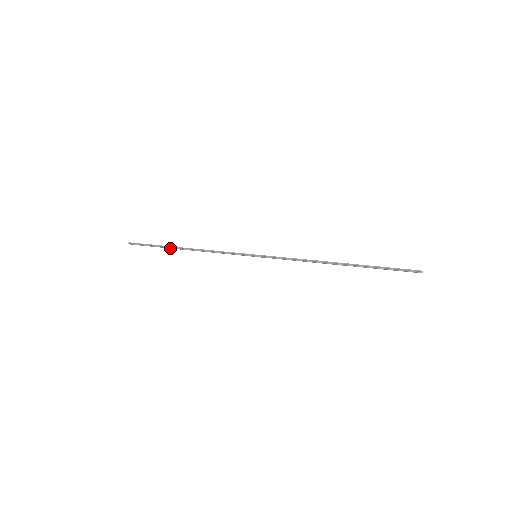
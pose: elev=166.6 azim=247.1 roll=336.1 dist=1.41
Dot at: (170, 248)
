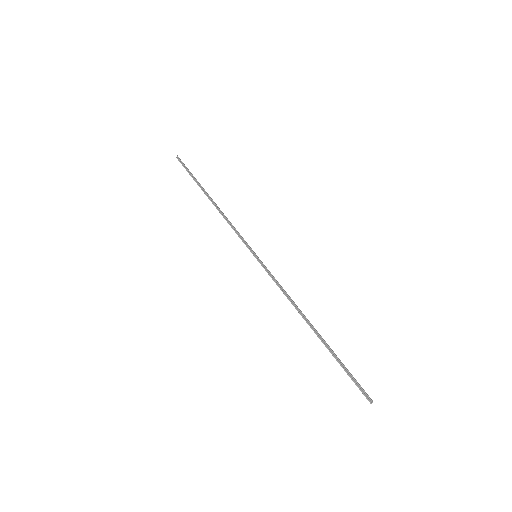
Dot at: occluded
